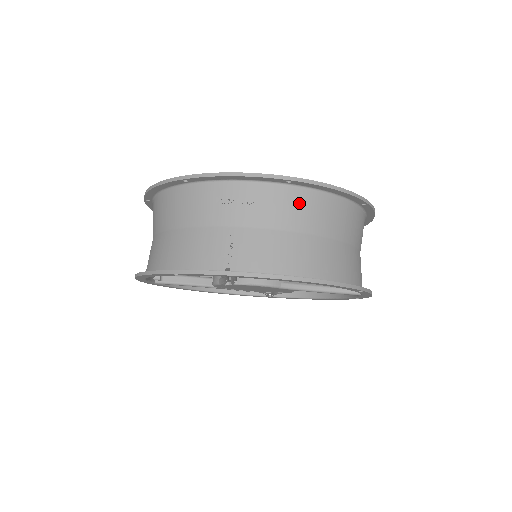
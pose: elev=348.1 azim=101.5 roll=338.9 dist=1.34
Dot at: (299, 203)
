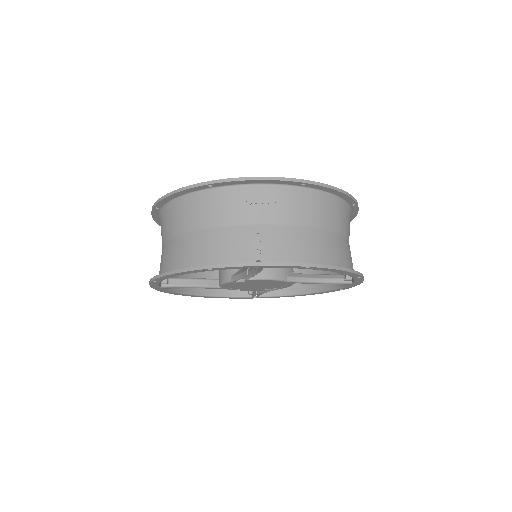
Dot at: (311, 203)
